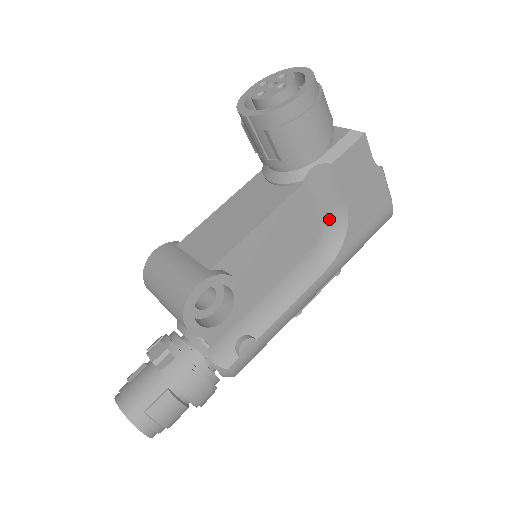
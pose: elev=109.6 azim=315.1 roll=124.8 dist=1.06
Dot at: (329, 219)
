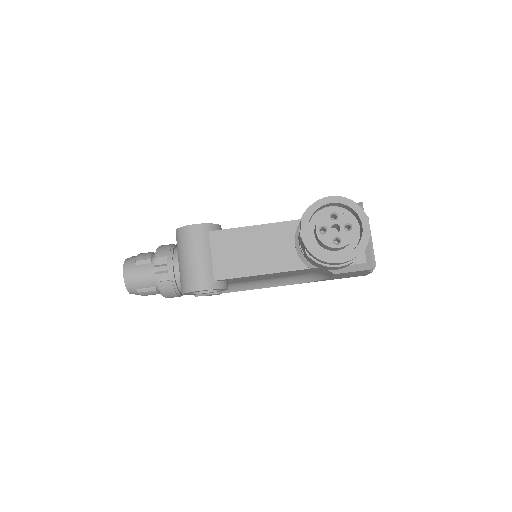
Dot at: (314, 273)
